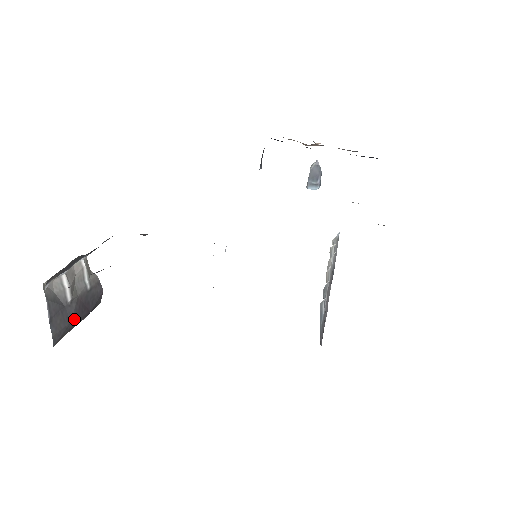
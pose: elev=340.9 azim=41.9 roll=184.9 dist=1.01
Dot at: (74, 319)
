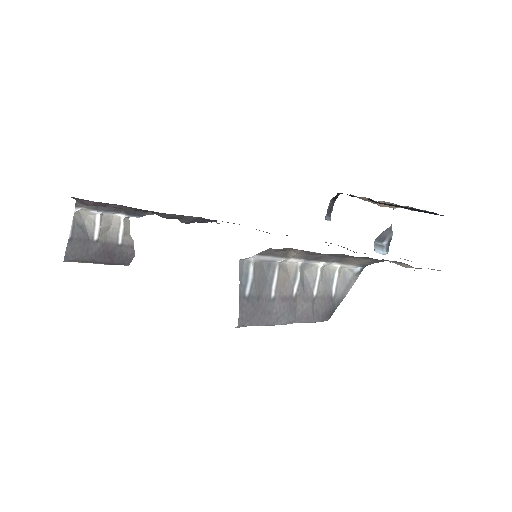
Dot at: (94, 256)
